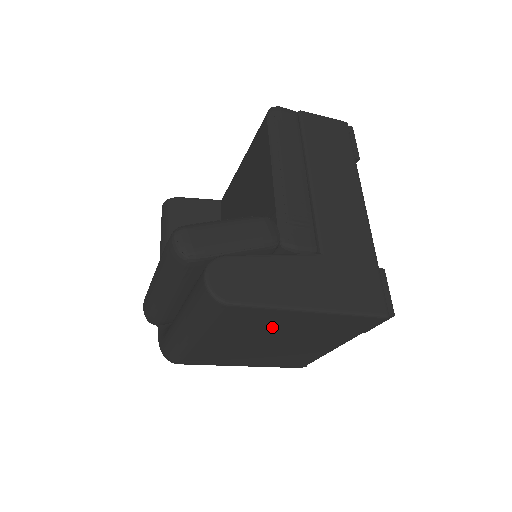
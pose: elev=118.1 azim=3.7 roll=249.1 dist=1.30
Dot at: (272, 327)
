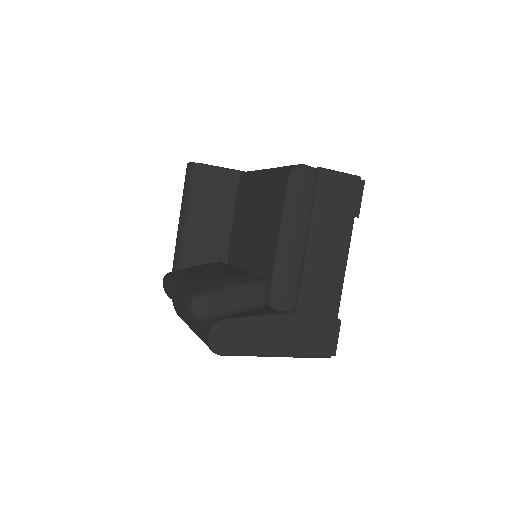
Dot at: occluded
